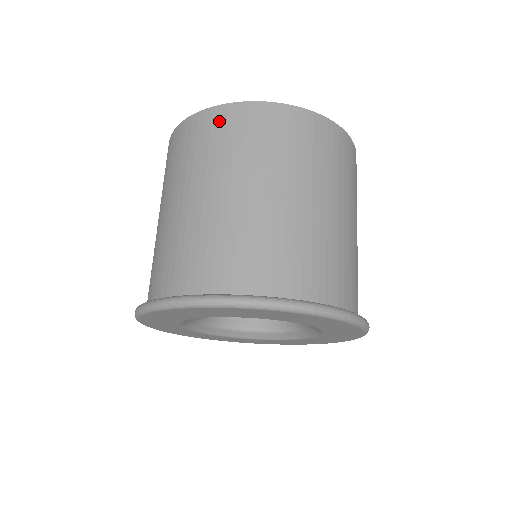
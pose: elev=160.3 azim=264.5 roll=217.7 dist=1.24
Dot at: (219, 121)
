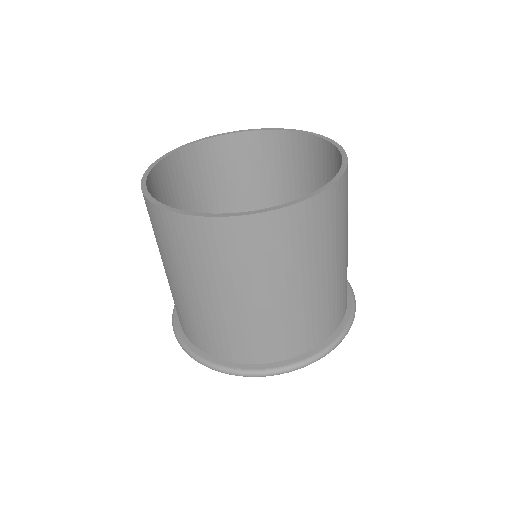
Dot at: (243, 234)
